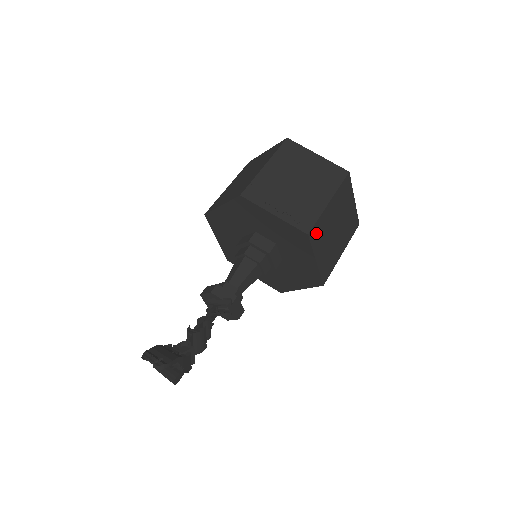
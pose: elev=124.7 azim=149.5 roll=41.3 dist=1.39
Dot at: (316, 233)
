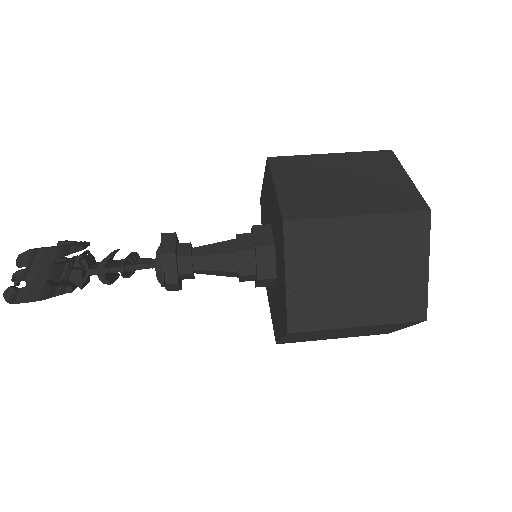
Dot at: (304, 333)
